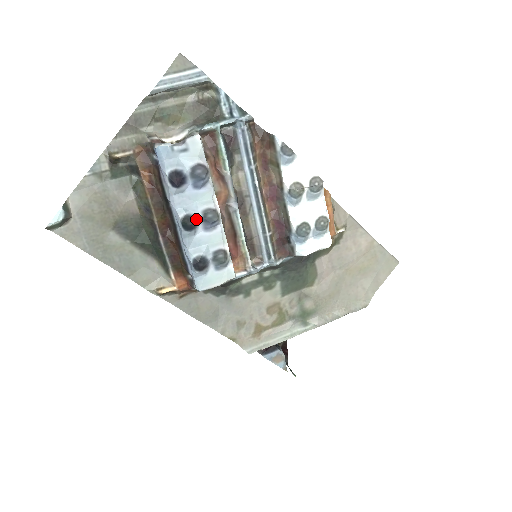
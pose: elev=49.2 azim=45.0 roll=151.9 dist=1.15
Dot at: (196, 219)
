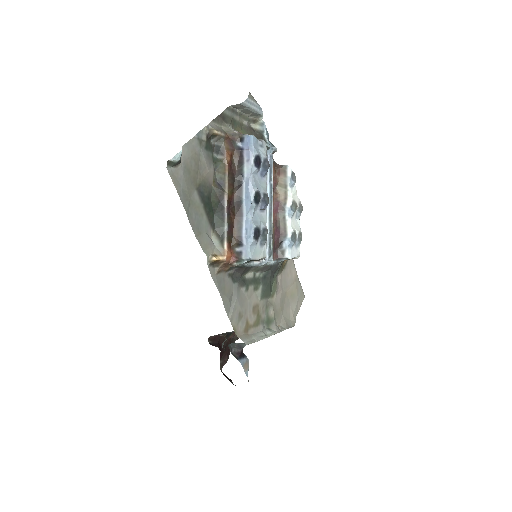
Dot at: (261, 197)
